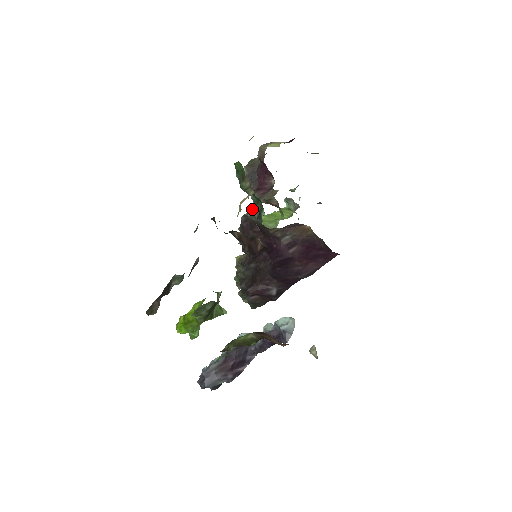
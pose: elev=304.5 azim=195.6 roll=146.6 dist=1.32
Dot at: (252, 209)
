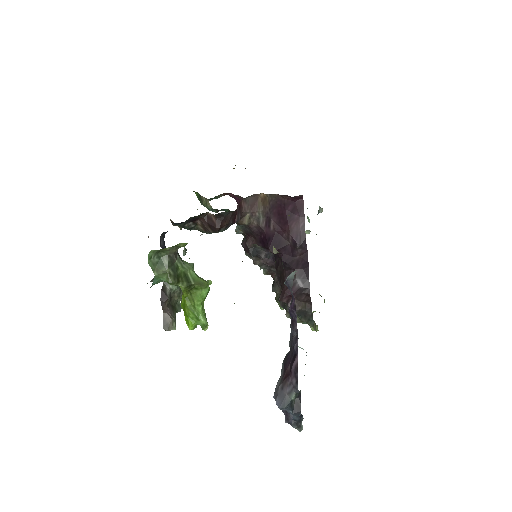
Dot at: (236, 226)
